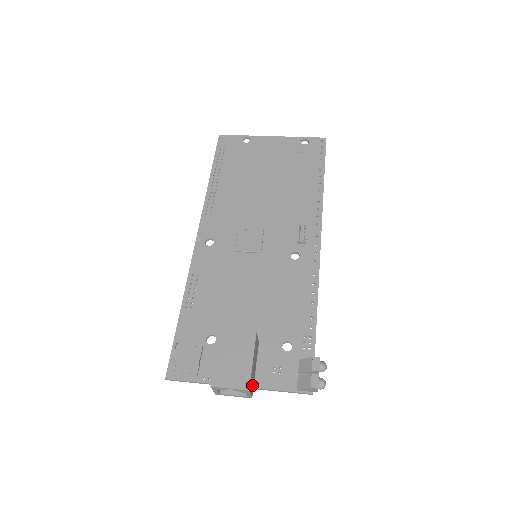
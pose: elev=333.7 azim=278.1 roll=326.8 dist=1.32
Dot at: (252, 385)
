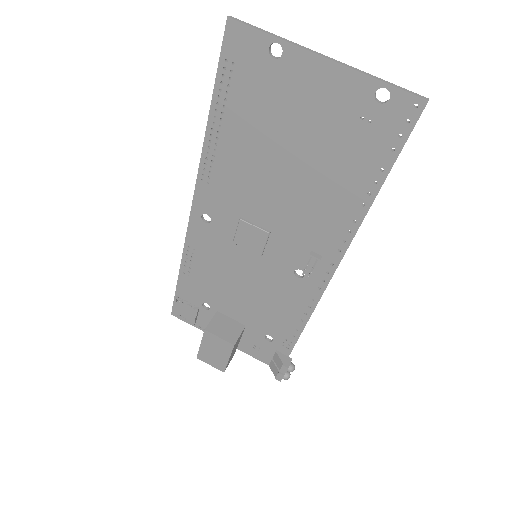
Dot at: occluded
